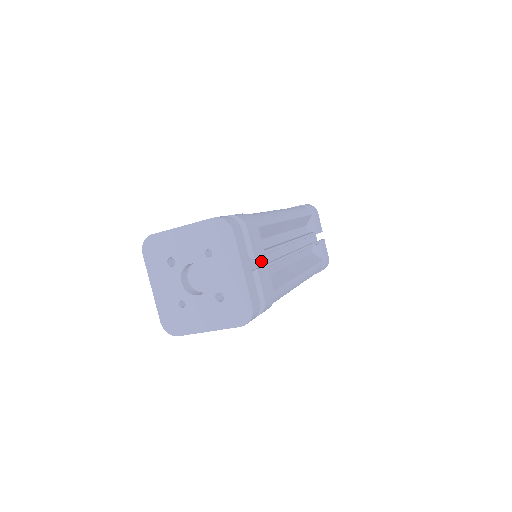
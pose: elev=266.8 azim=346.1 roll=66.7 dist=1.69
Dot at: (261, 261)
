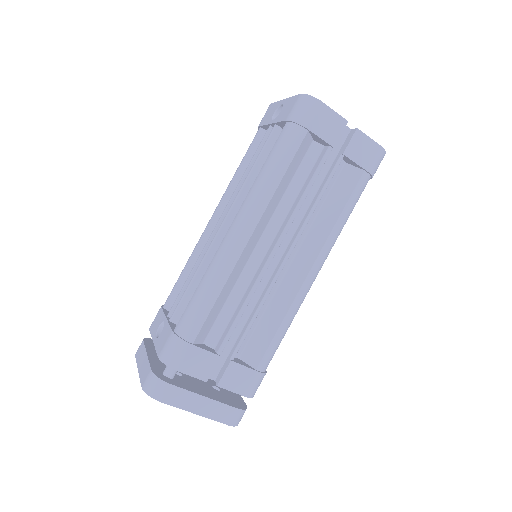
Dot at: (230, 342)
